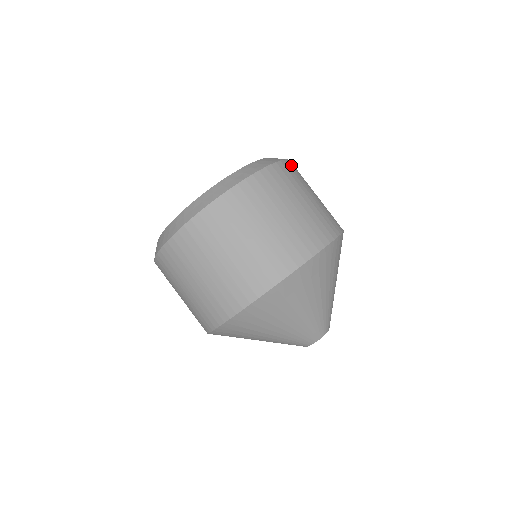
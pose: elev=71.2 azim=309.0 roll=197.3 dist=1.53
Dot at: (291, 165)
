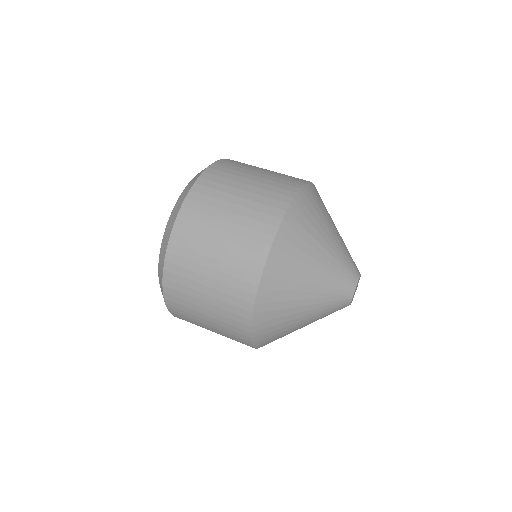
Dot at: (193, 199)
